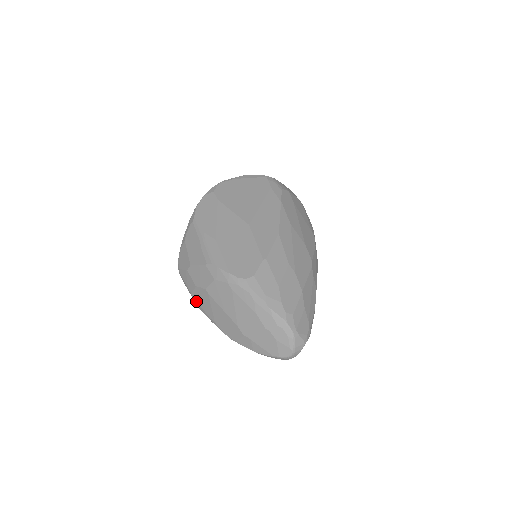
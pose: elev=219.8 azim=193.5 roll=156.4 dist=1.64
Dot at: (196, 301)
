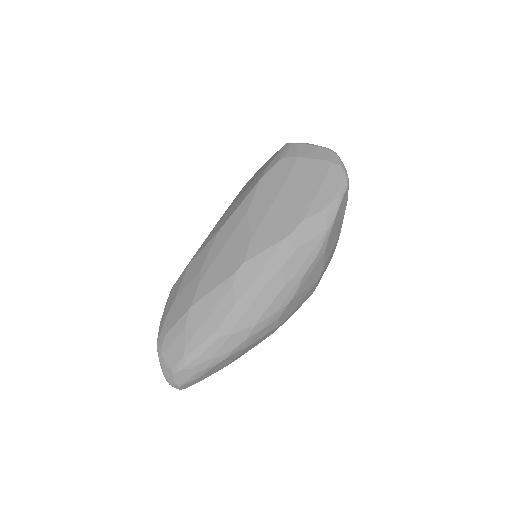
Dot at: occluded
